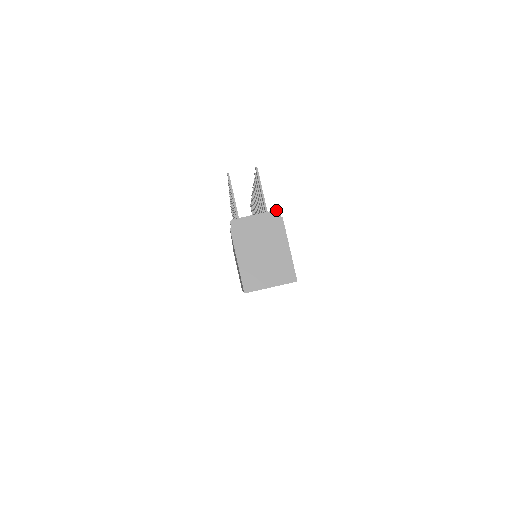
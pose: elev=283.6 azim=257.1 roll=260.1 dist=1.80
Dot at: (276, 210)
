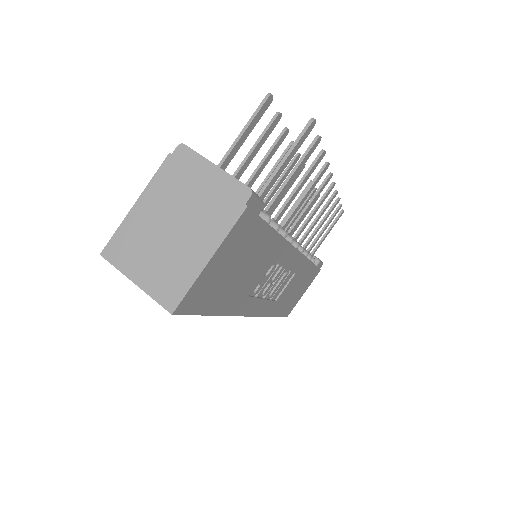
Dot at: (249, 188)
